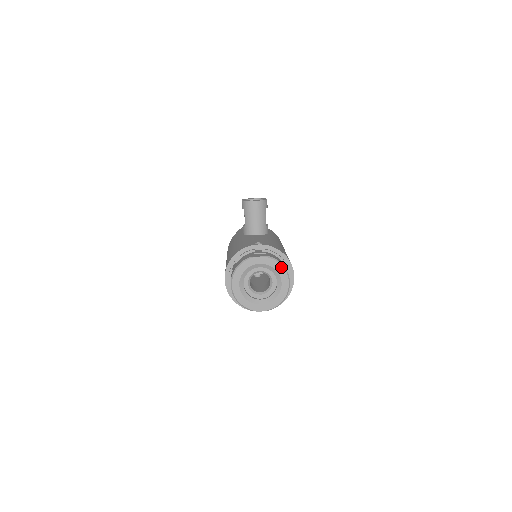
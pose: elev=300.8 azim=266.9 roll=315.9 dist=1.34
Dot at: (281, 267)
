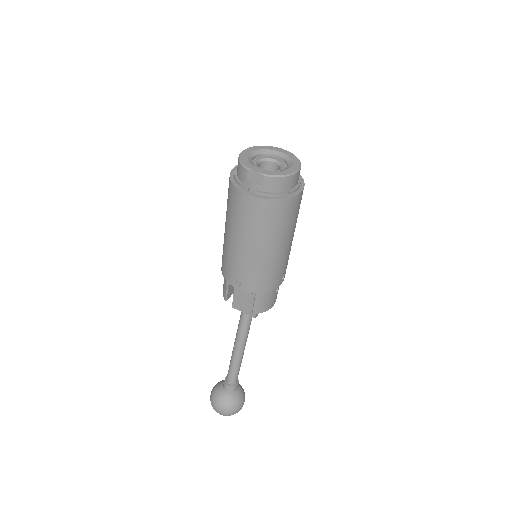
Dot at: (298, 160)
